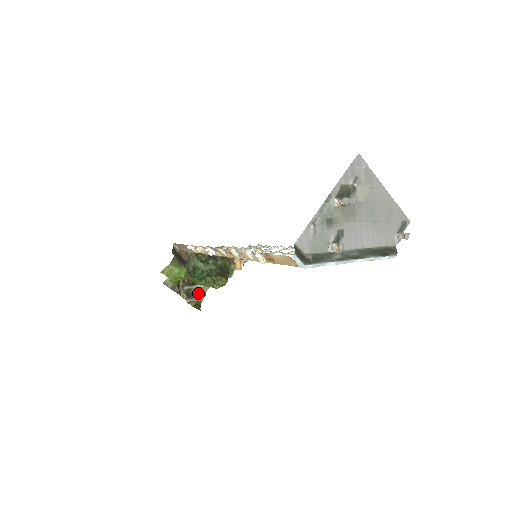
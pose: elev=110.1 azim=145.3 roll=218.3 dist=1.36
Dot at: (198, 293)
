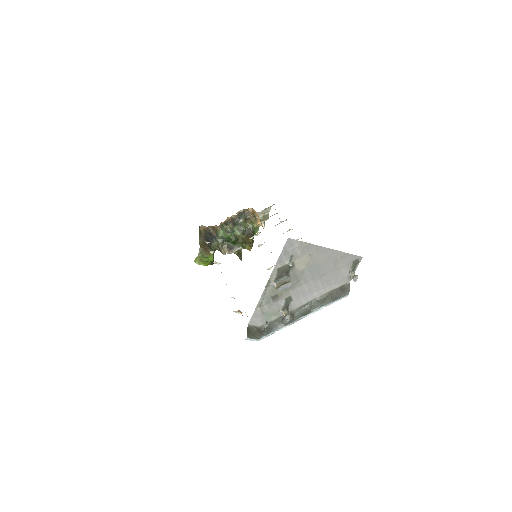
Dot at: occluded
